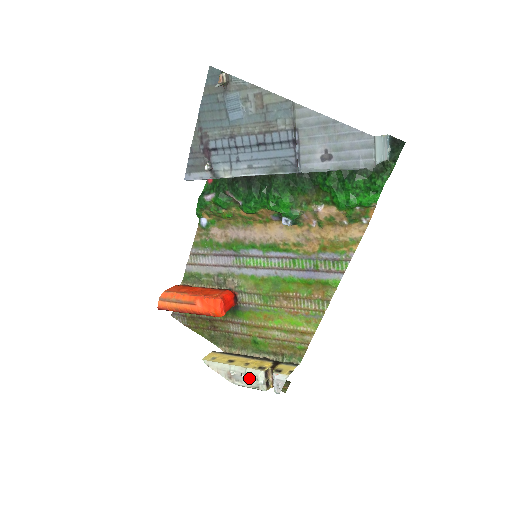
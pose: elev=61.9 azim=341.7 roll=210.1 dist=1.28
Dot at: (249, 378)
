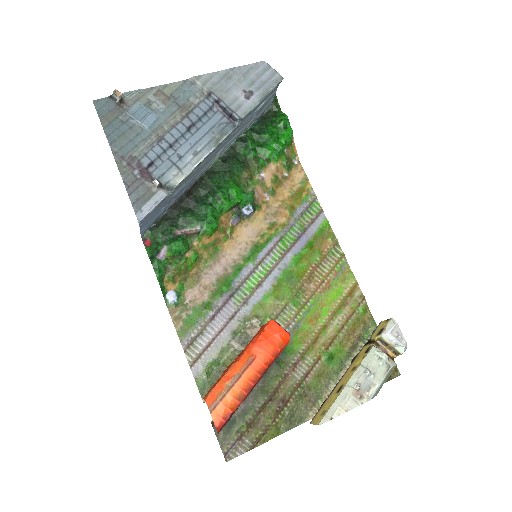
Dot at: (374, 368)
